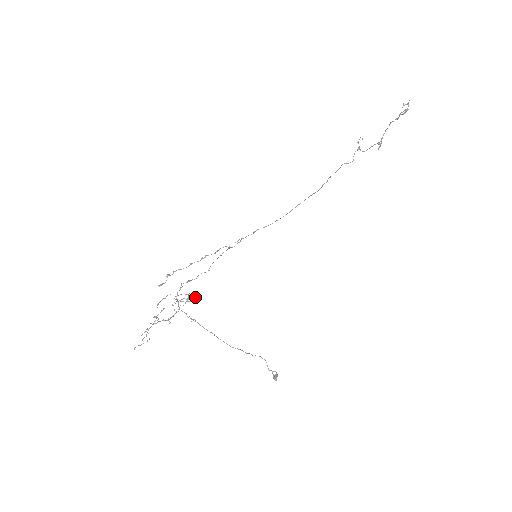
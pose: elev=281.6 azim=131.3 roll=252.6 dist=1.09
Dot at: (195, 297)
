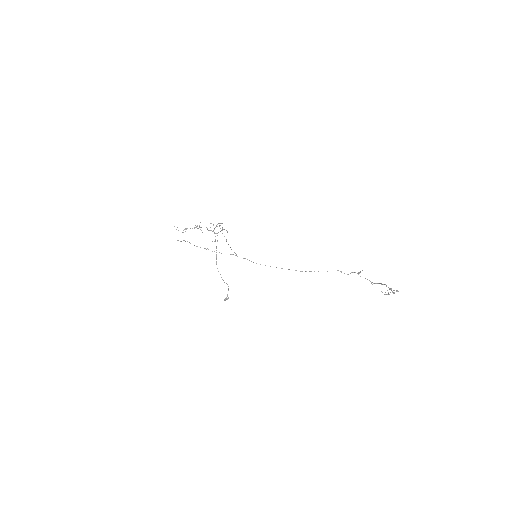
Dot at: occluded
